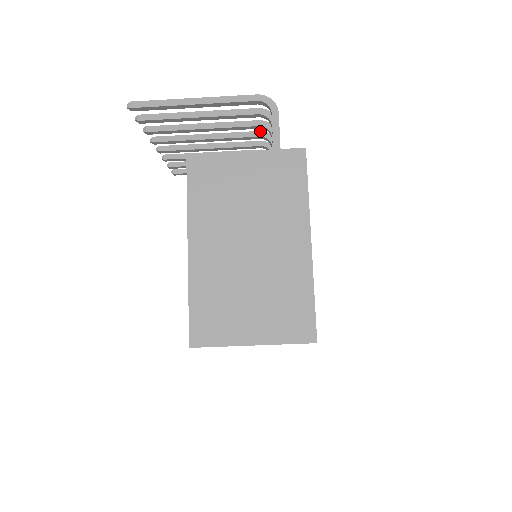
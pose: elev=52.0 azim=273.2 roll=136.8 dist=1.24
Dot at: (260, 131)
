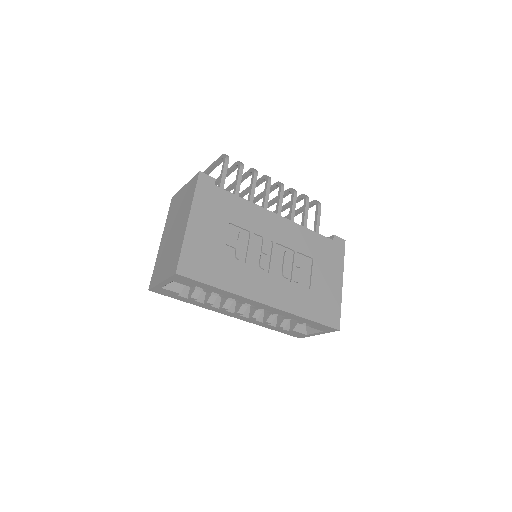
Dot at: (263, 176)
